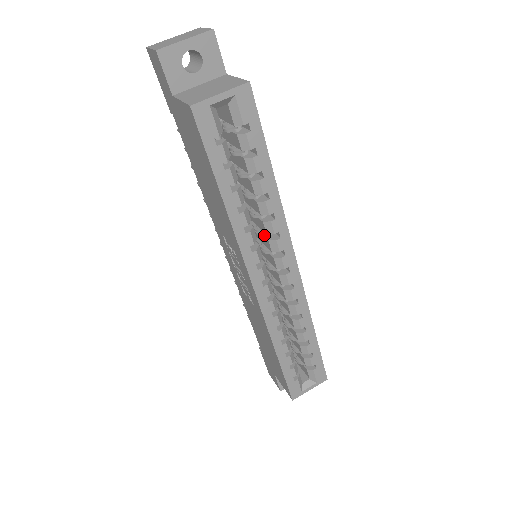
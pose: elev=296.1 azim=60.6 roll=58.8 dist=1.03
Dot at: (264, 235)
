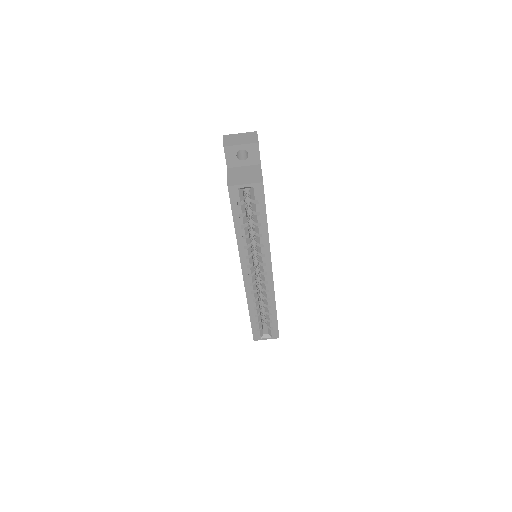
Dot at: occluded
